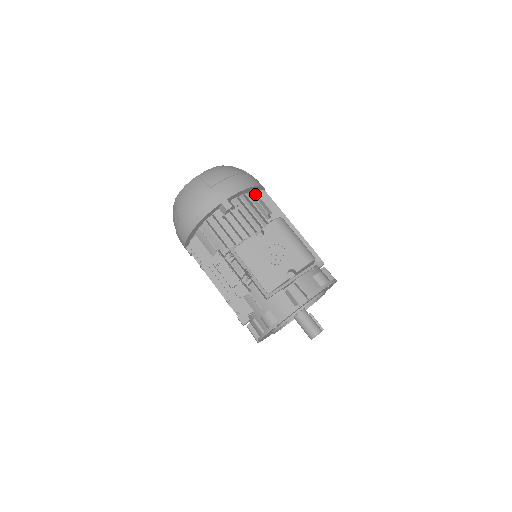
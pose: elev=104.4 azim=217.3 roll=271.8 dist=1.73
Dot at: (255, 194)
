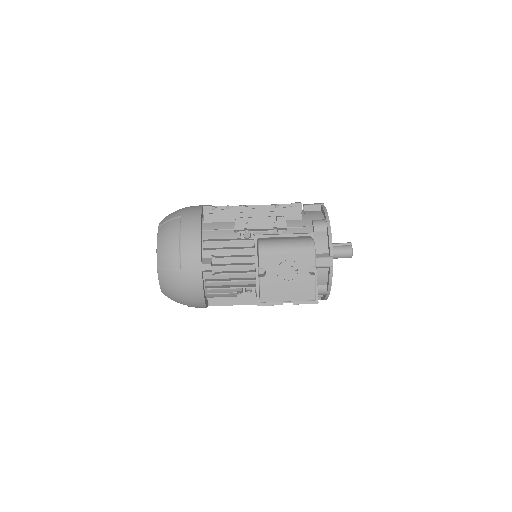
Dot at: (205, 226)
